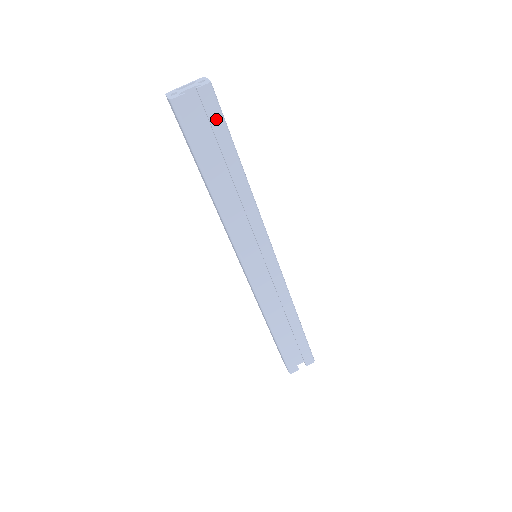
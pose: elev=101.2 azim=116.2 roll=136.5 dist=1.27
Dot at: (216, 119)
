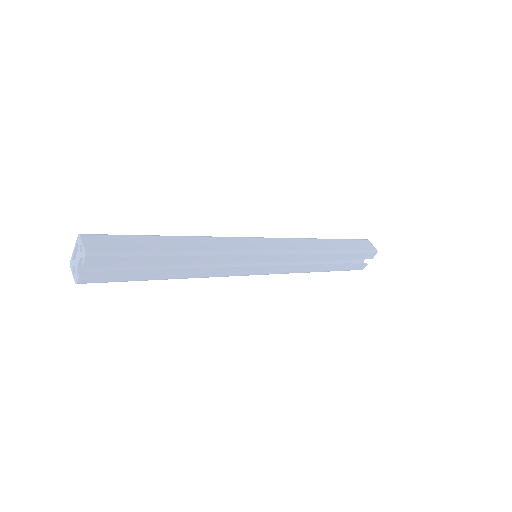
Dot at: (120, 260)
